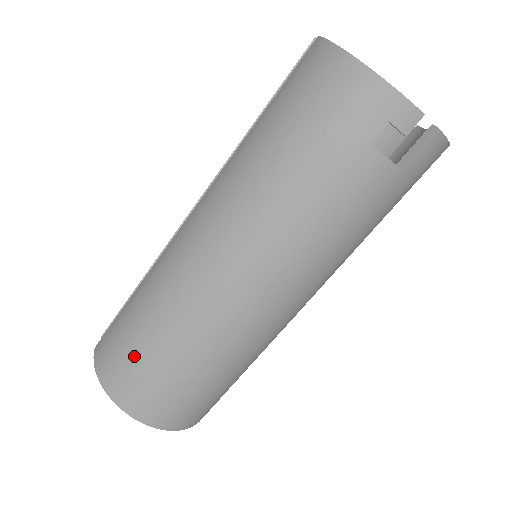
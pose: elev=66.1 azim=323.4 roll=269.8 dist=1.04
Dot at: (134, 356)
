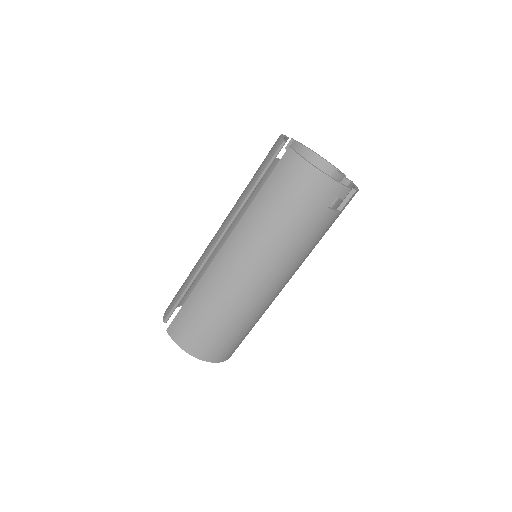
Dot at: (205, 332)
